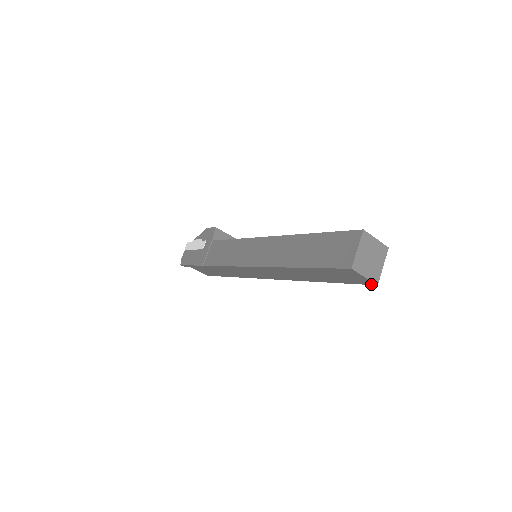
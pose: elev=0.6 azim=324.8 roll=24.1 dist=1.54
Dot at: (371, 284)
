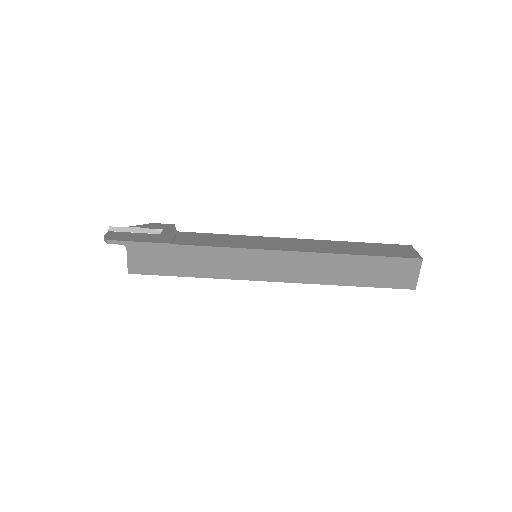
Dot at: (410, 288)
